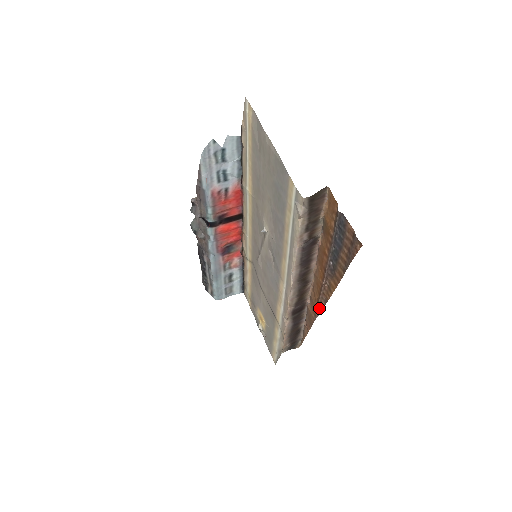
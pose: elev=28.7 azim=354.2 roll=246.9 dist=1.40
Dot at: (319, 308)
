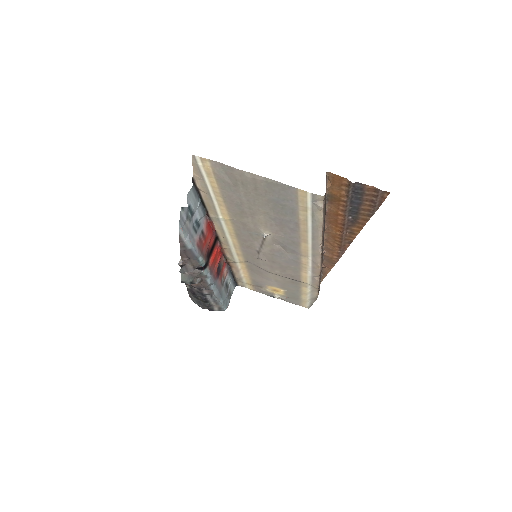
Dot at: (342, 250)
